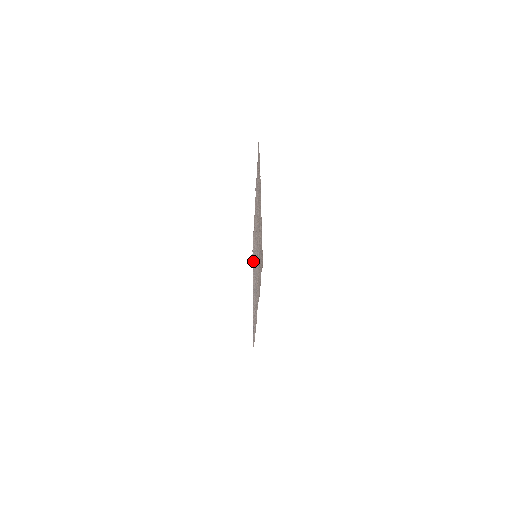
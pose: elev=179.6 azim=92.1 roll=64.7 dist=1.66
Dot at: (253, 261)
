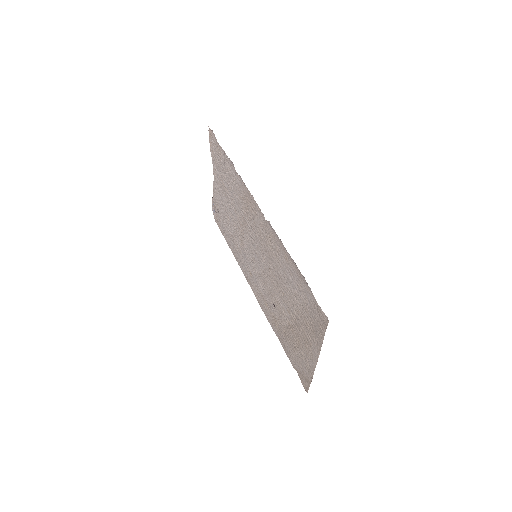
Dot at: (224, 180)
